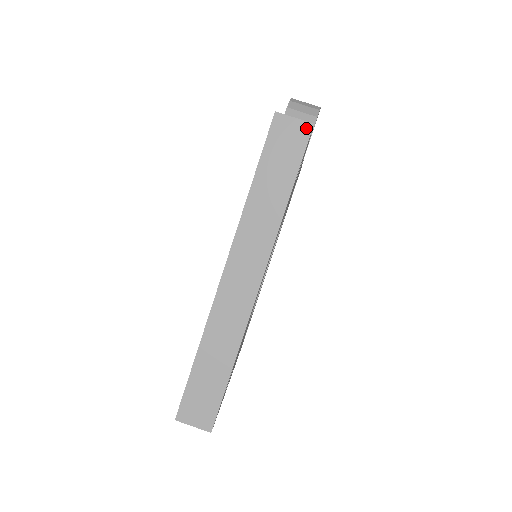
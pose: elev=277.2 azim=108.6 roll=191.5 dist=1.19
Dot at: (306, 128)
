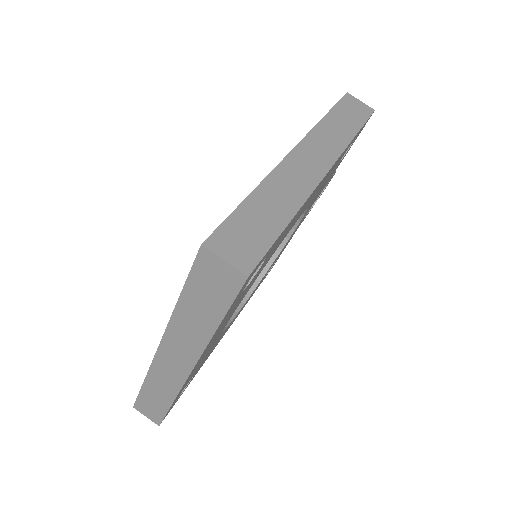
Dot at: (369, 109)
